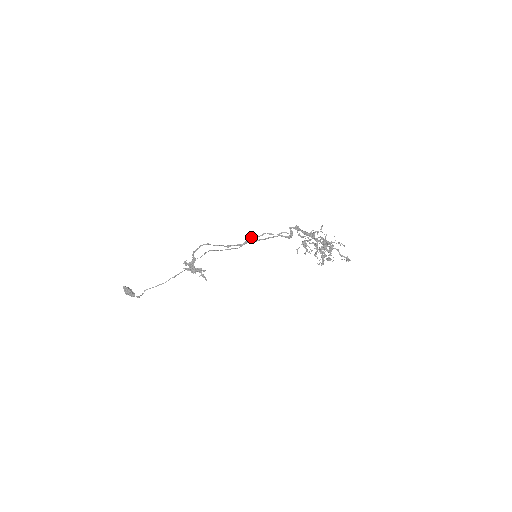
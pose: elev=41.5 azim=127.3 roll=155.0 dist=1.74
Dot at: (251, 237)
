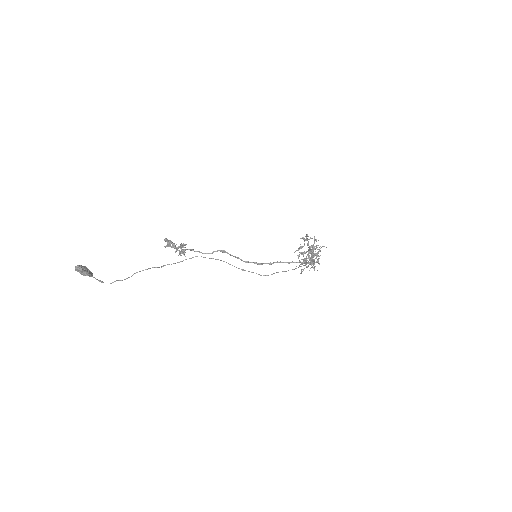
Dot at: occluded
